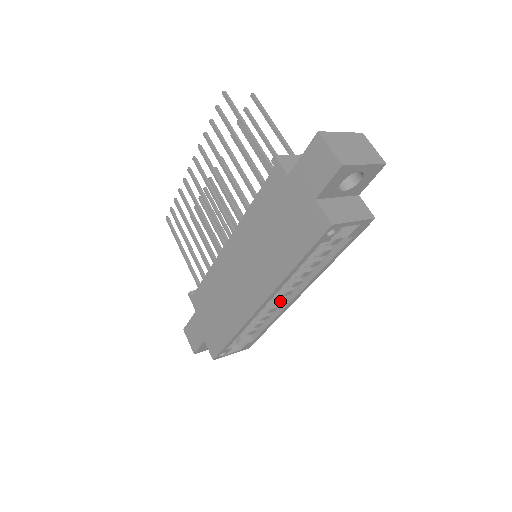
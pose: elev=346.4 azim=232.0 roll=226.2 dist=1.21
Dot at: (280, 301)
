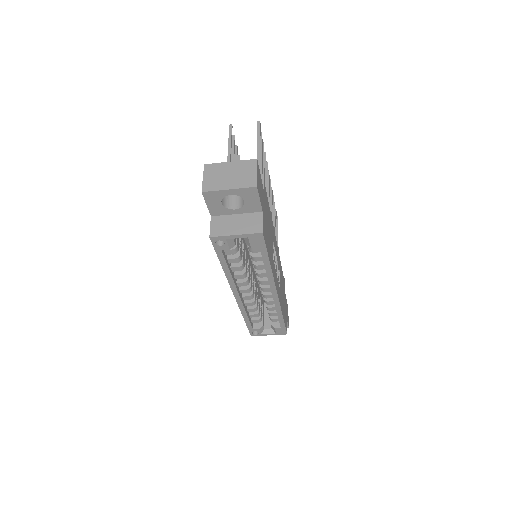
Dot at: (268, 296)
